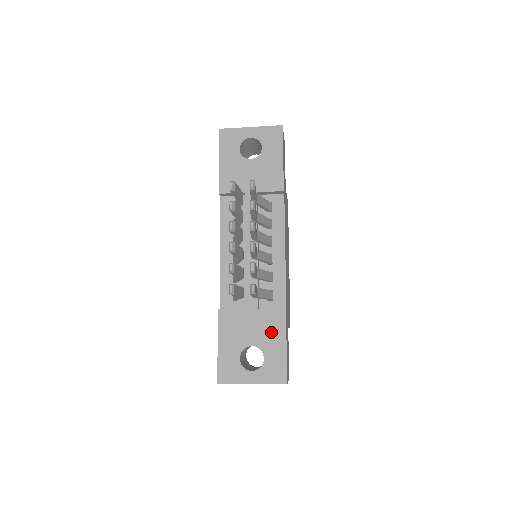
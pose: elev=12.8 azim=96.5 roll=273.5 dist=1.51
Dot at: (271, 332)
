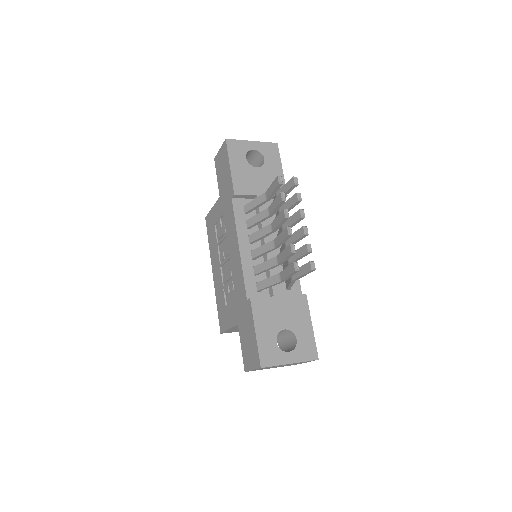
Dot at: (298, 315)
